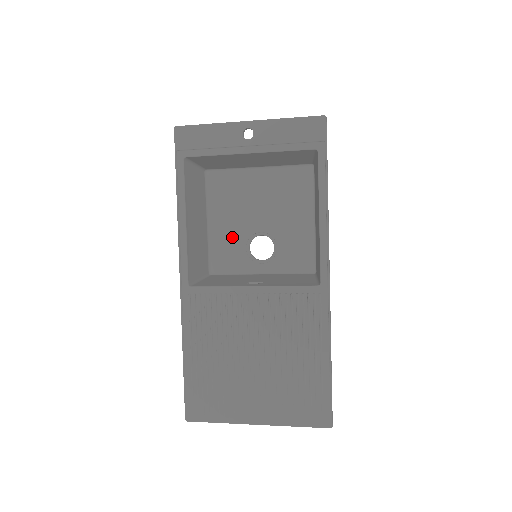
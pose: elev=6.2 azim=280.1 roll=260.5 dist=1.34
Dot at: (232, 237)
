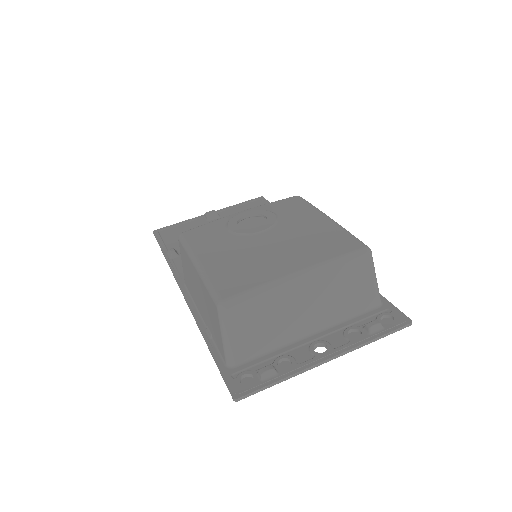
Dot at: occluded
